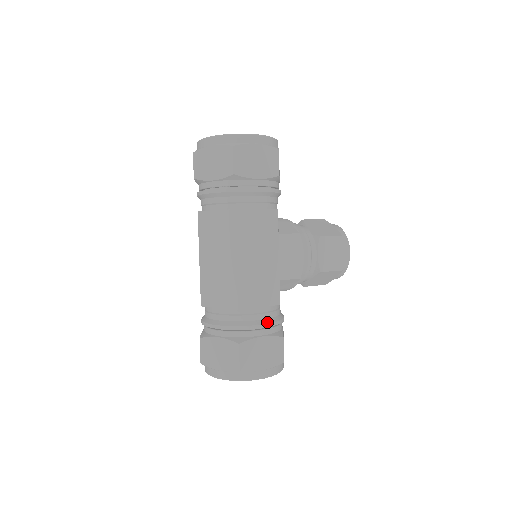
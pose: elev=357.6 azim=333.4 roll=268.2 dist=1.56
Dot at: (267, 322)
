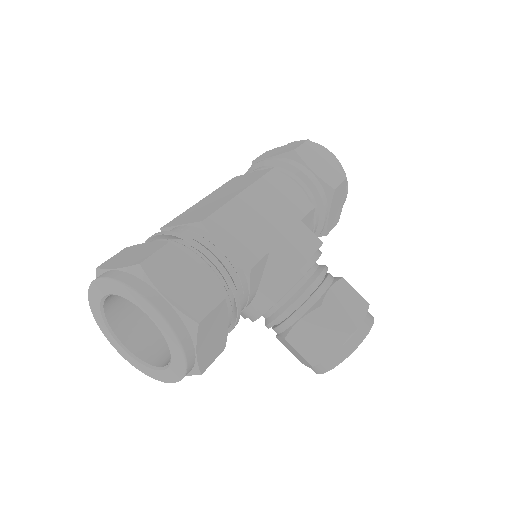
Dot at: (221, 263)
